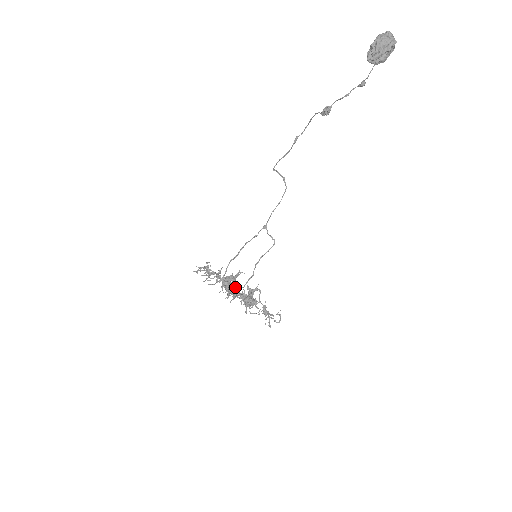
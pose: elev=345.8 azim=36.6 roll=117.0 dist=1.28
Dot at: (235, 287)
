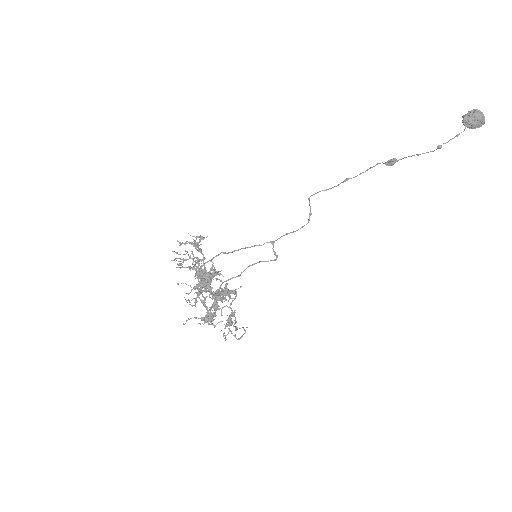
Dot at: (211, 280)
